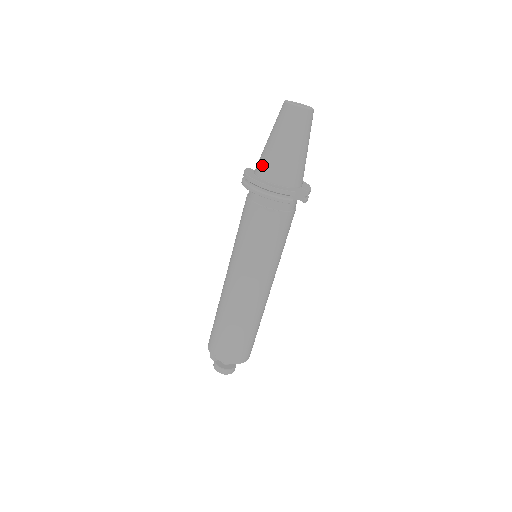
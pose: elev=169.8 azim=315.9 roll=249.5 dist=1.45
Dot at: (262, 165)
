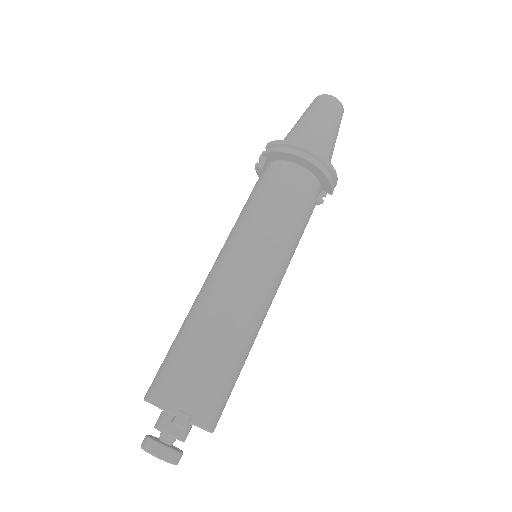
Dot at: (309, 141)
